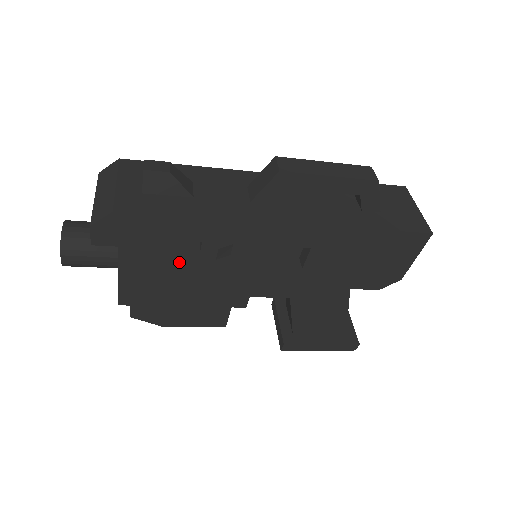
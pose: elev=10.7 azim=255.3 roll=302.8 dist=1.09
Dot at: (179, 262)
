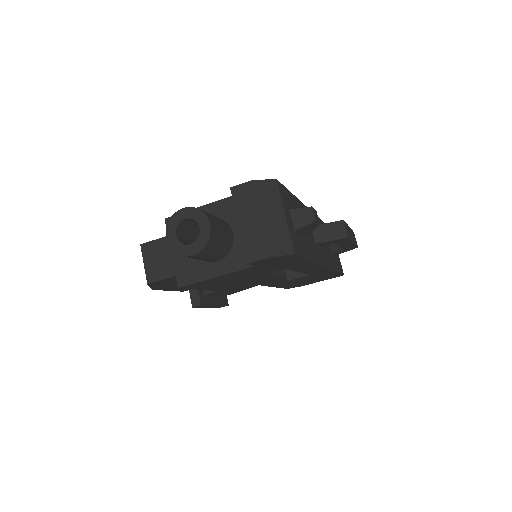
Dot at: (258, 274)
